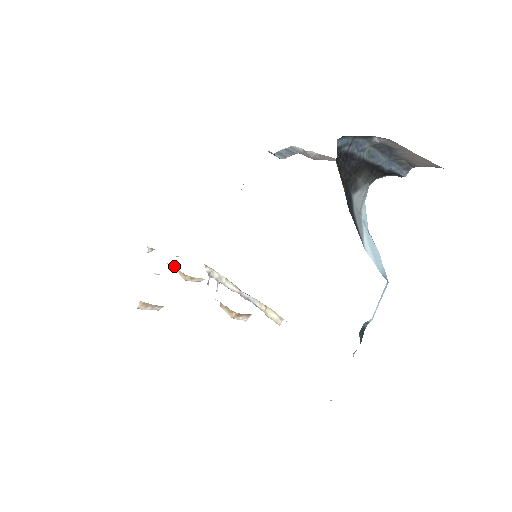
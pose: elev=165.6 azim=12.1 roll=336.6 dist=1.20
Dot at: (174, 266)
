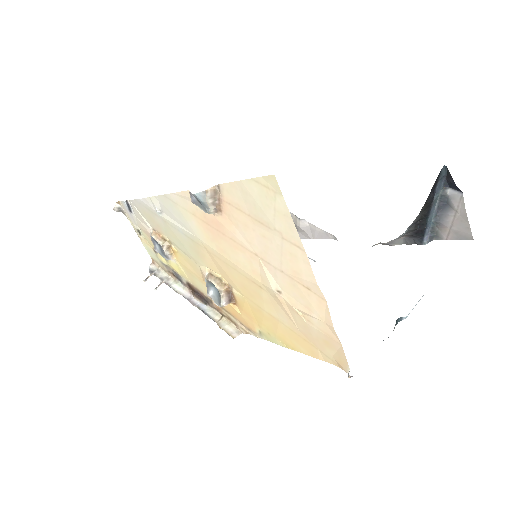
Dot at: (152, 229)
